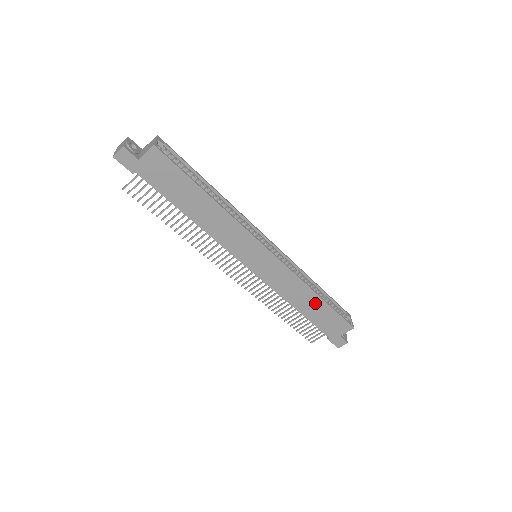
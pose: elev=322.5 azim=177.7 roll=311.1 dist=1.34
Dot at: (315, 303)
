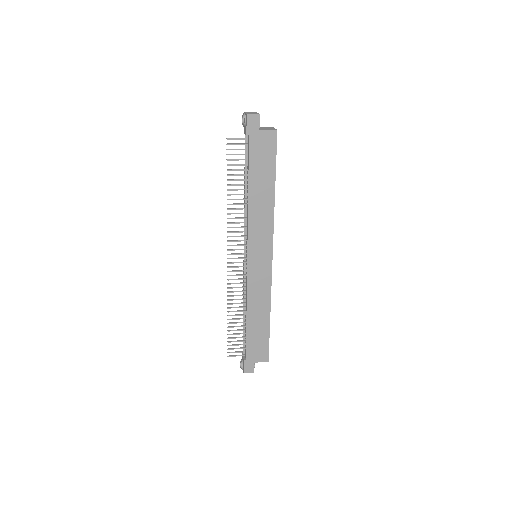
Dot at: (263, 321)
